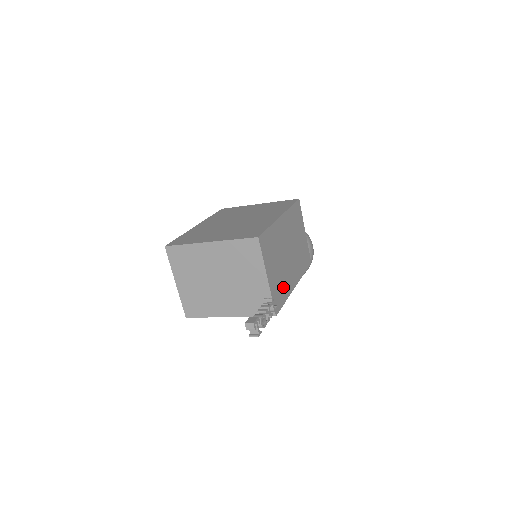
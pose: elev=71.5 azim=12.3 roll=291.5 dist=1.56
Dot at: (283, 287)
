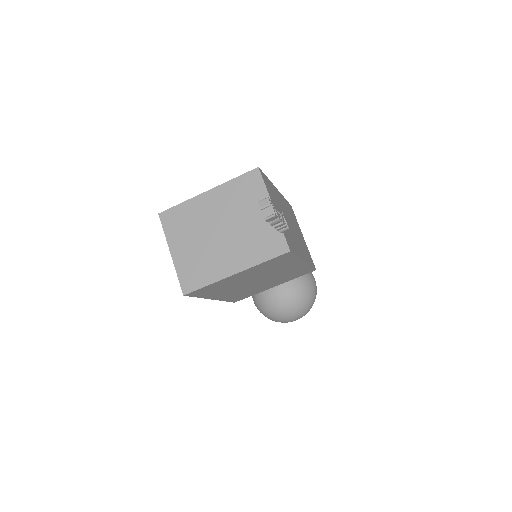
Dot at: (292, 242)
